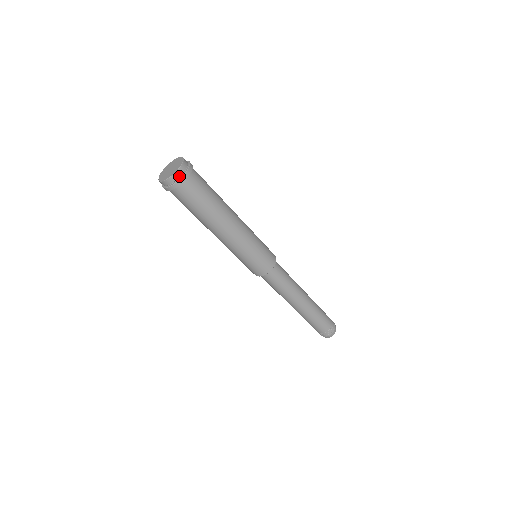
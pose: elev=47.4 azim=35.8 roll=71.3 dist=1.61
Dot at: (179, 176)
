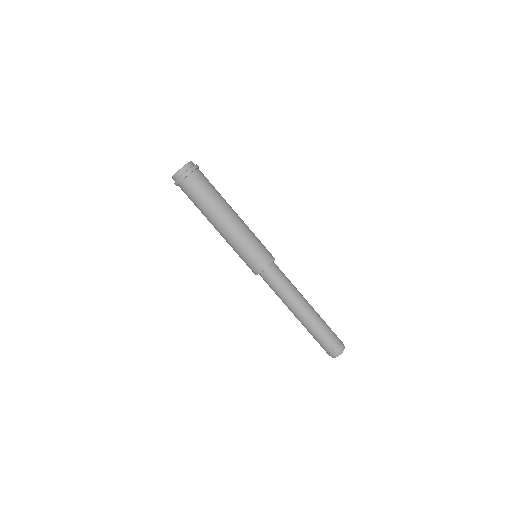
Dot at: (188, 168)
